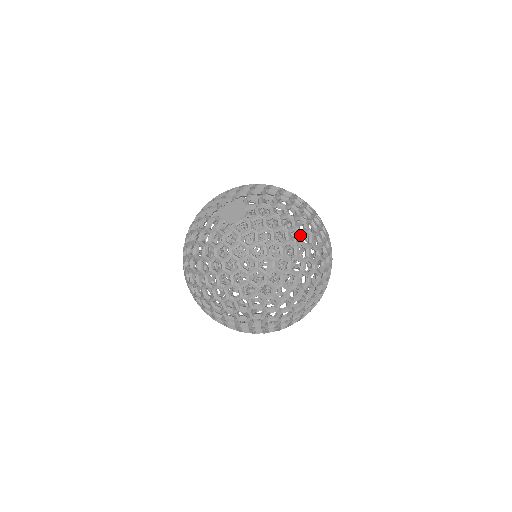
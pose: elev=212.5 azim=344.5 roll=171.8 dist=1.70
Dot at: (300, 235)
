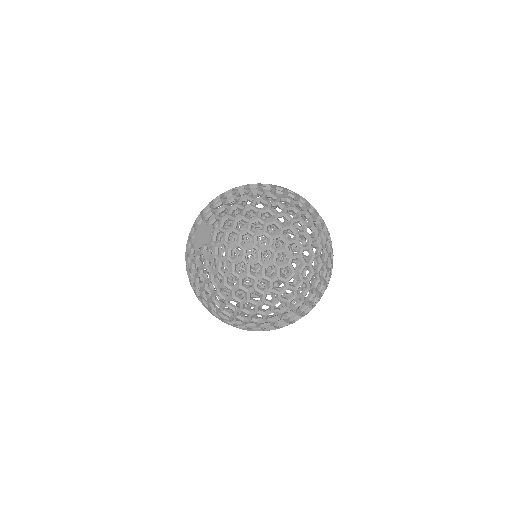
Dot at: (263, 201)
